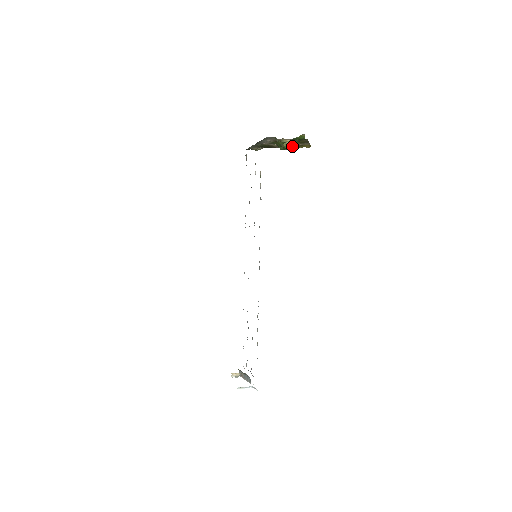
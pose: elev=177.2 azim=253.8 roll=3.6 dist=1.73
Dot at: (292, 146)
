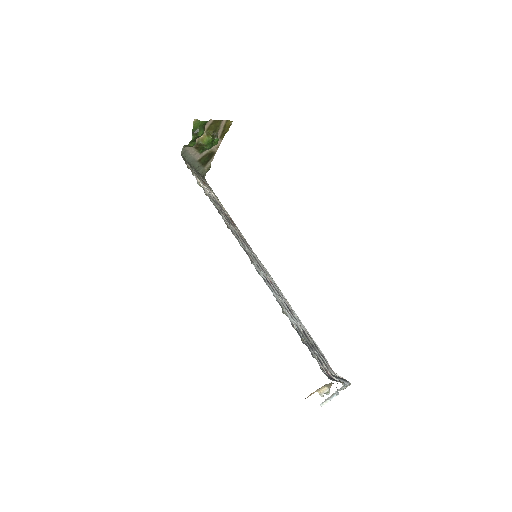
Dot at: (209, 138)
